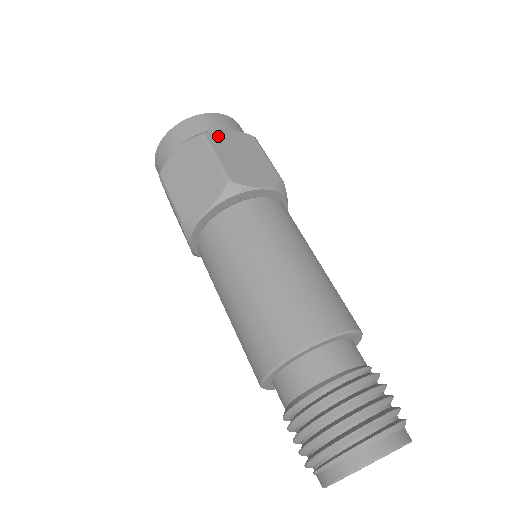
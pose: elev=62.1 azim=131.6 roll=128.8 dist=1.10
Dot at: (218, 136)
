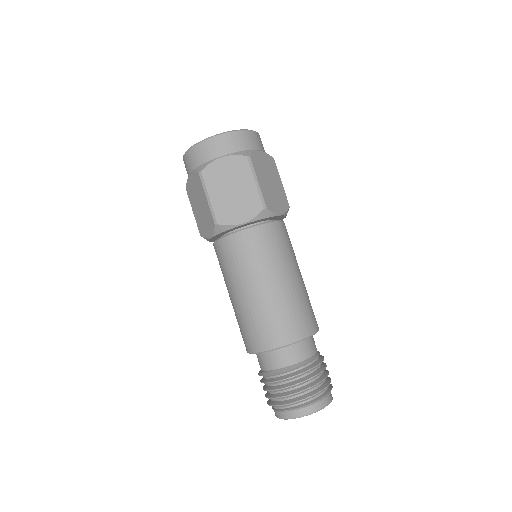
Dot at: (257, 159)
